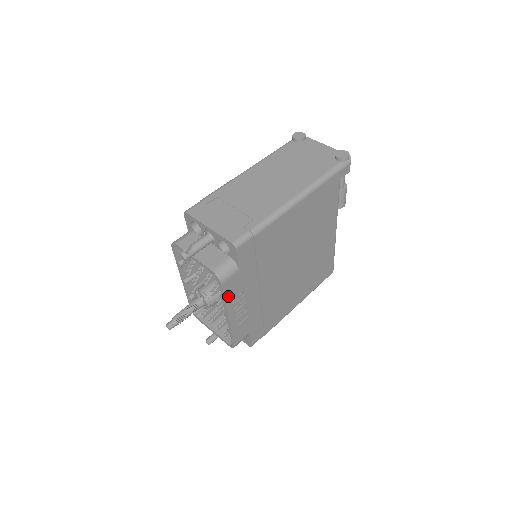
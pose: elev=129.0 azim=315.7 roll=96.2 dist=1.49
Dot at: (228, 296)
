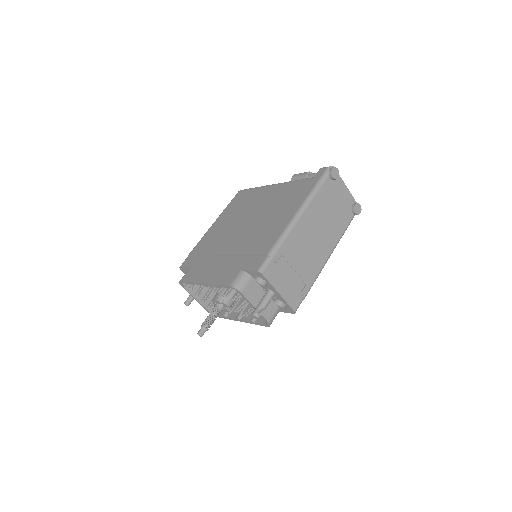
Dot at: (257, 321)
